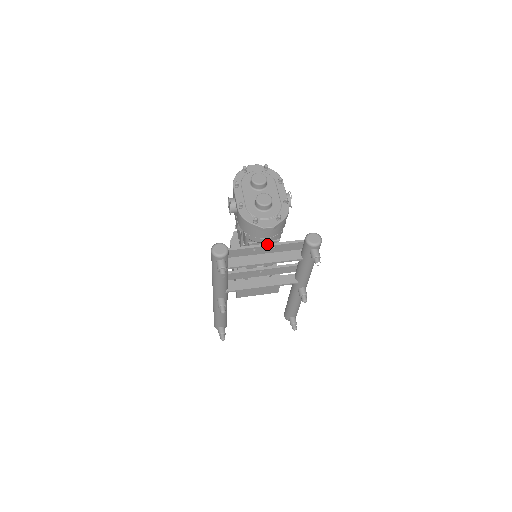
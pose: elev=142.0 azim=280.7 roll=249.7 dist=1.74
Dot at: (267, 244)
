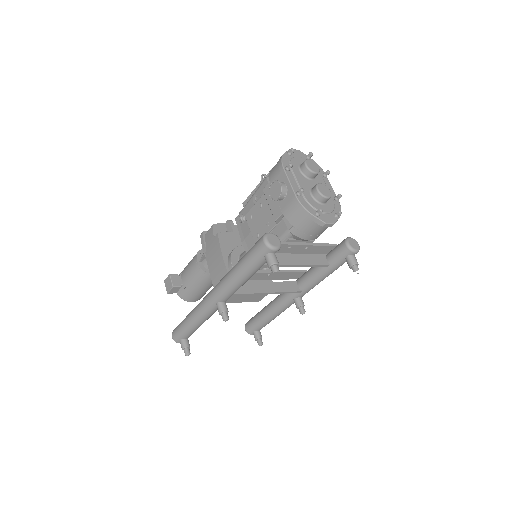
Dot at: (303, 243)
